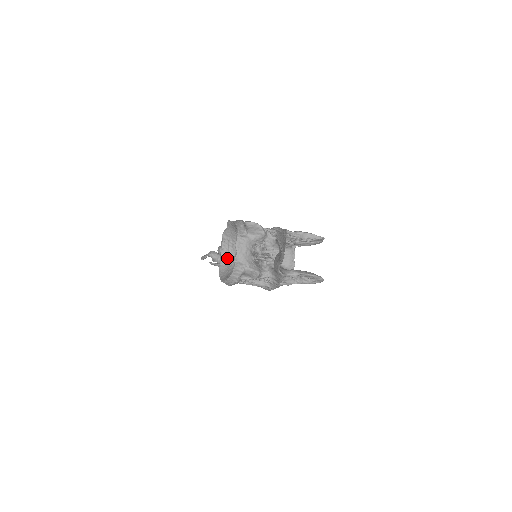
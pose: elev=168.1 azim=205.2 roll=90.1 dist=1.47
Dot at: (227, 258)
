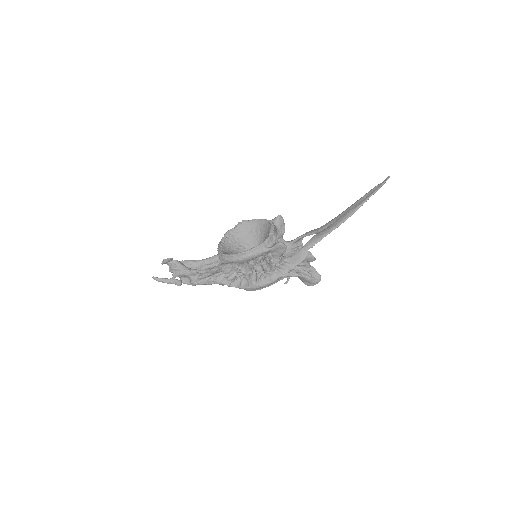
Dot at: (227, 250)
